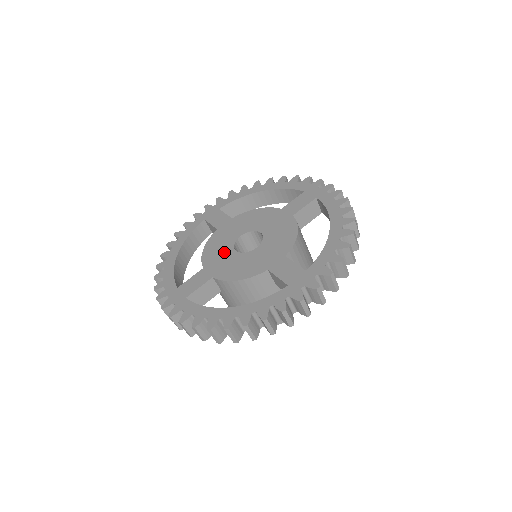
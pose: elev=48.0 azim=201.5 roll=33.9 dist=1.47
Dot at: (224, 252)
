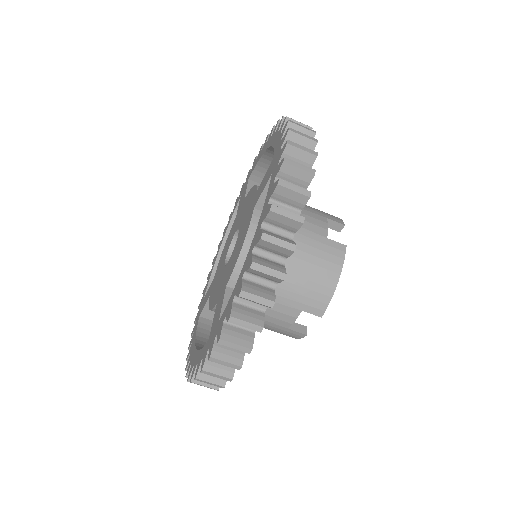
Dot at: (223, 258)
